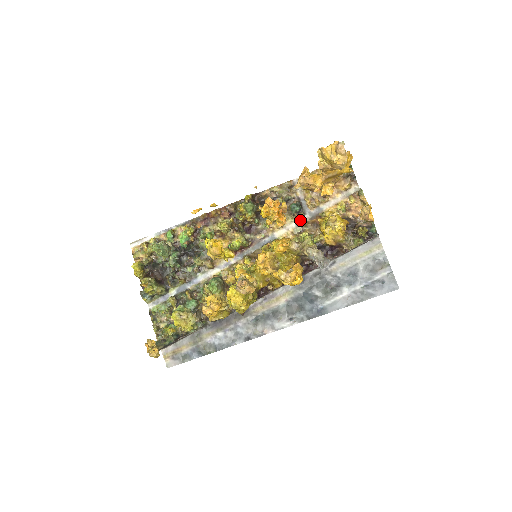
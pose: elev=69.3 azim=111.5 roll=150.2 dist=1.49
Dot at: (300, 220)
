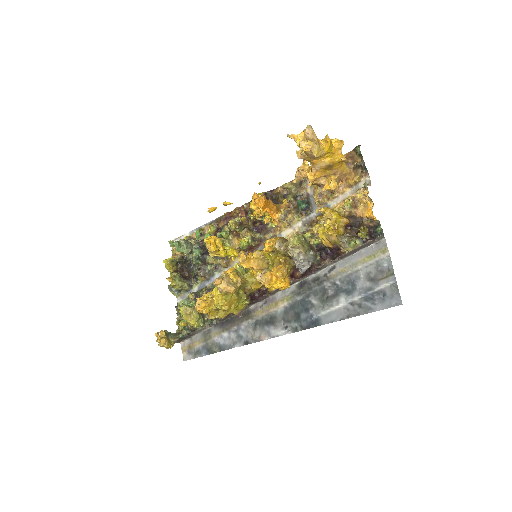
Dot at: (307, 219)
